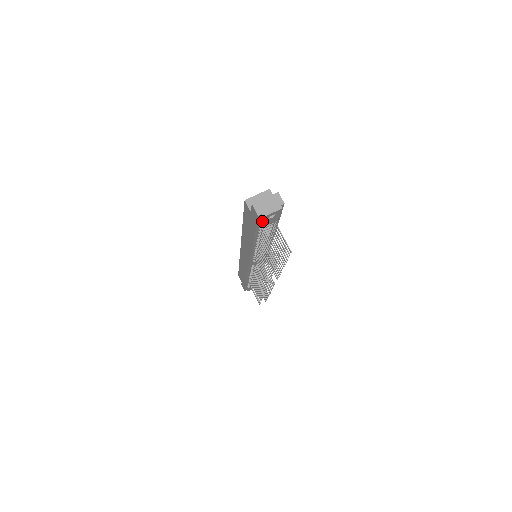
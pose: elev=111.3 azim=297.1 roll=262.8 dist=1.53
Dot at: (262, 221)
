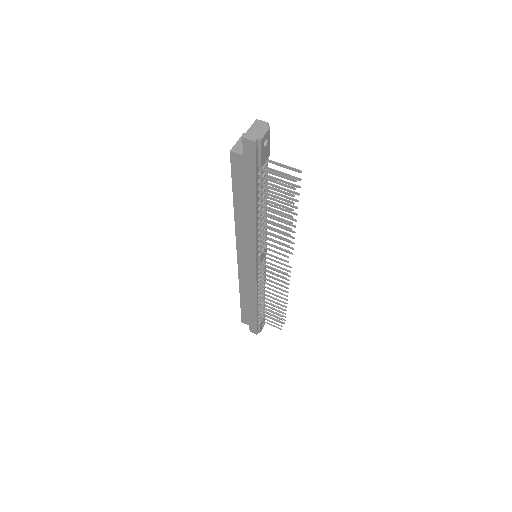
Dot at: (260, 152)
